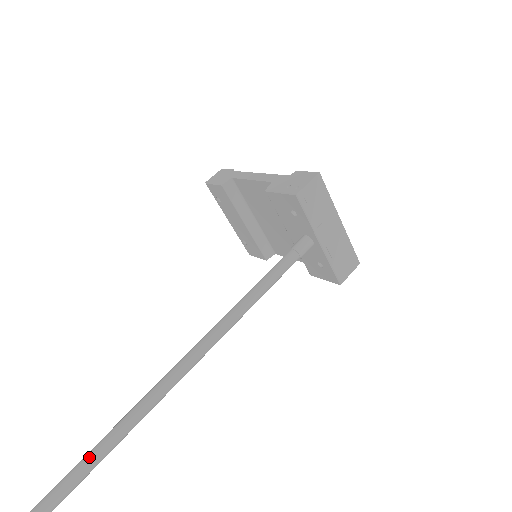
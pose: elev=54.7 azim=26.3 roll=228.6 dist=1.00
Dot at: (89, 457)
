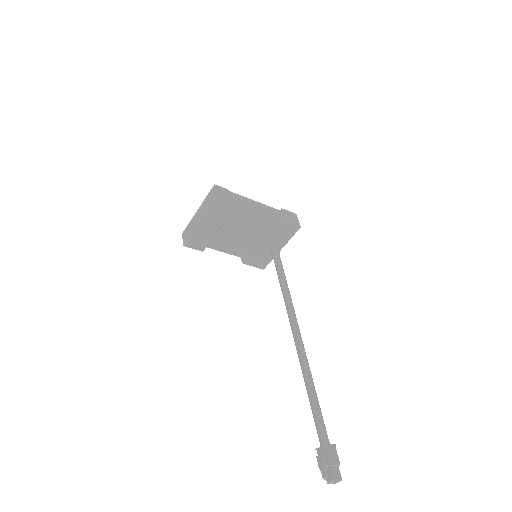
Dot at: occluded
